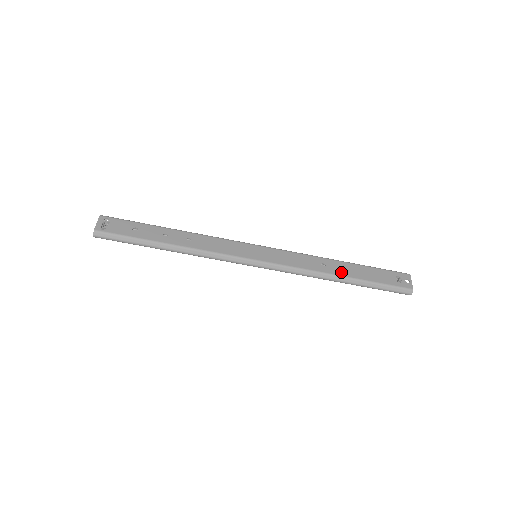
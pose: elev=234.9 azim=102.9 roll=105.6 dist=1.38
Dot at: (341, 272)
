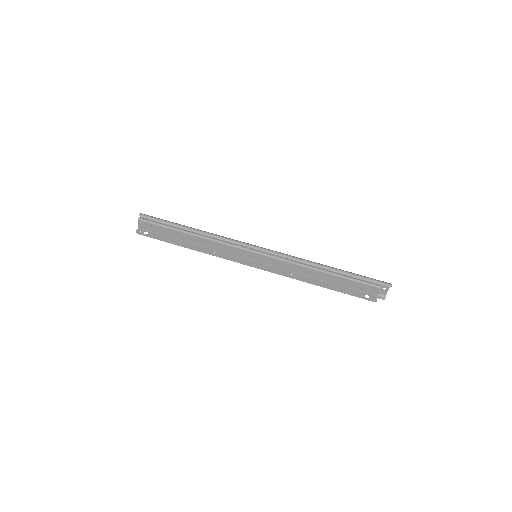
Dot at: (326, 269)
